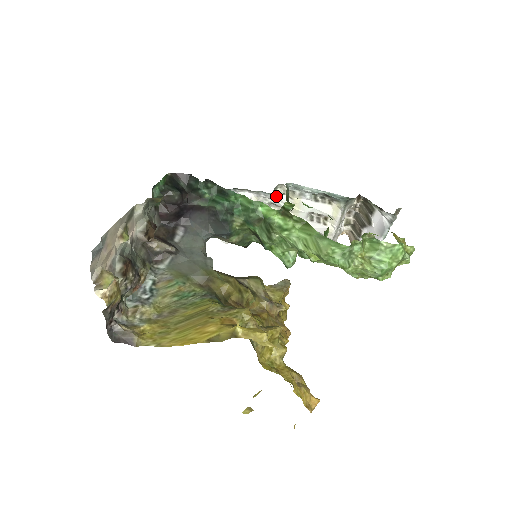
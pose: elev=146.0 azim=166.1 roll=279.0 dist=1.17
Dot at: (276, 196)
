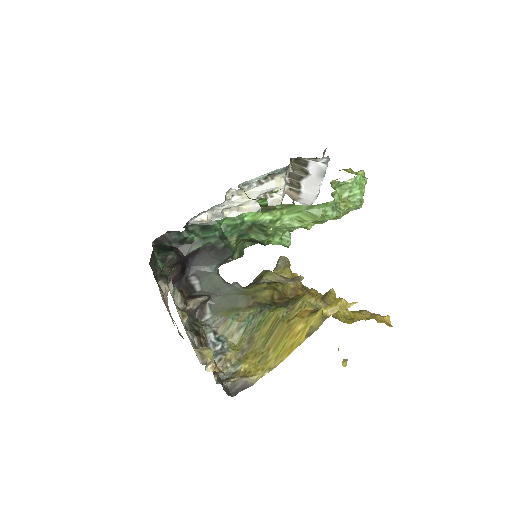
Dot at: (228, 201)
